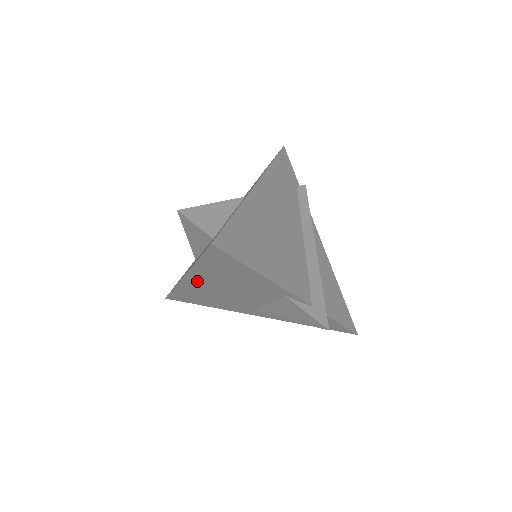
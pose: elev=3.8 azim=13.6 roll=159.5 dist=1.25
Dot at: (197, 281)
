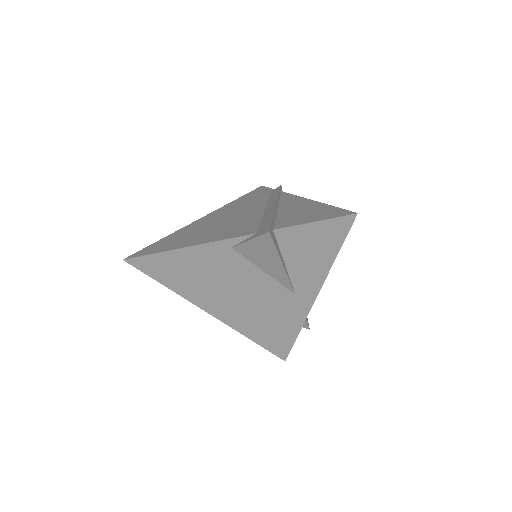
Dot at: (218, 308)
